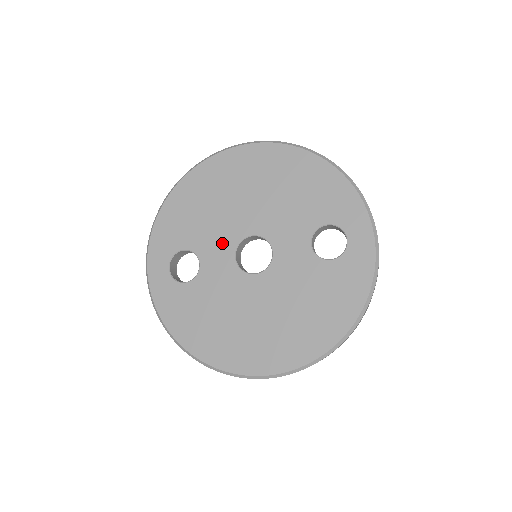
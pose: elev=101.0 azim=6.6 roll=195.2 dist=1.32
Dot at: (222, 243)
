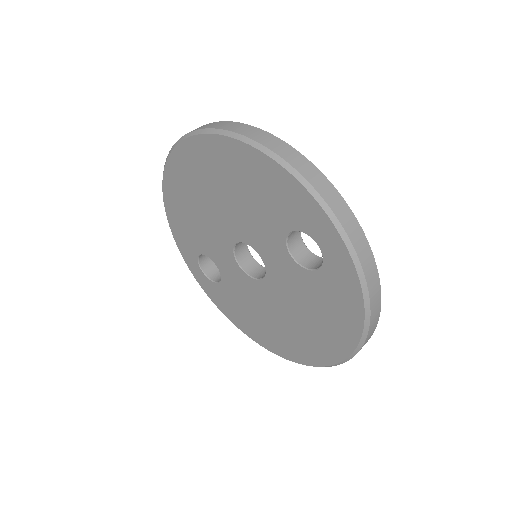
Dot at: (222, 249)
